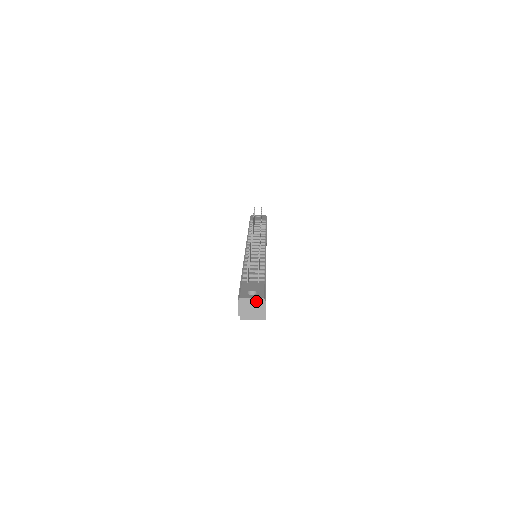
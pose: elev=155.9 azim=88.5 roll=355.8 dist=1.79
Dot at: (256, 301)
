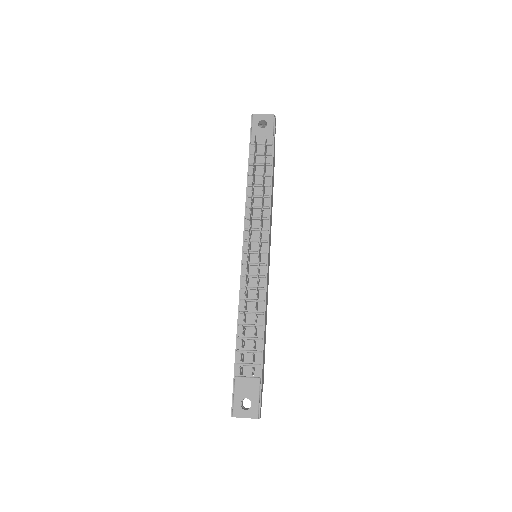
Dot at: occluded
